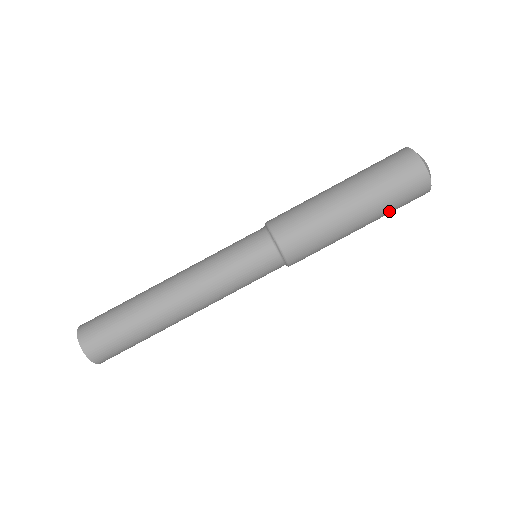
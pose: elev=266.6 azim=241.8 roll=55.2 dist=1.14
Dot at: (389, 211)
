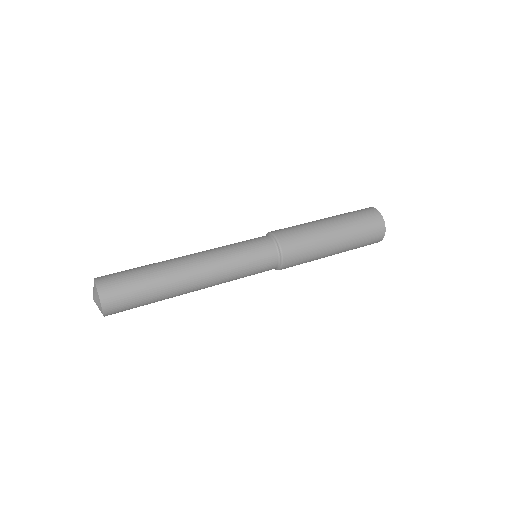
Dot at: (350, 218)
